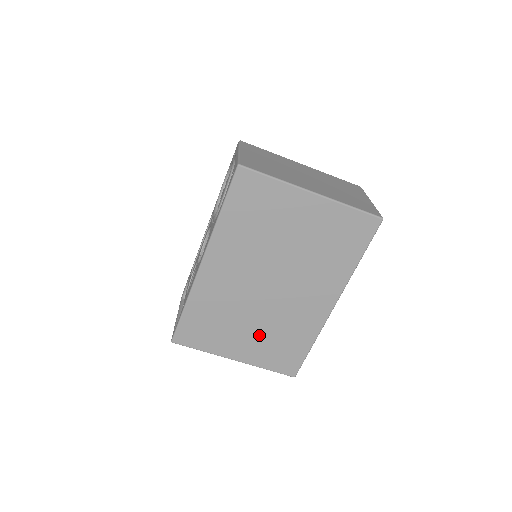
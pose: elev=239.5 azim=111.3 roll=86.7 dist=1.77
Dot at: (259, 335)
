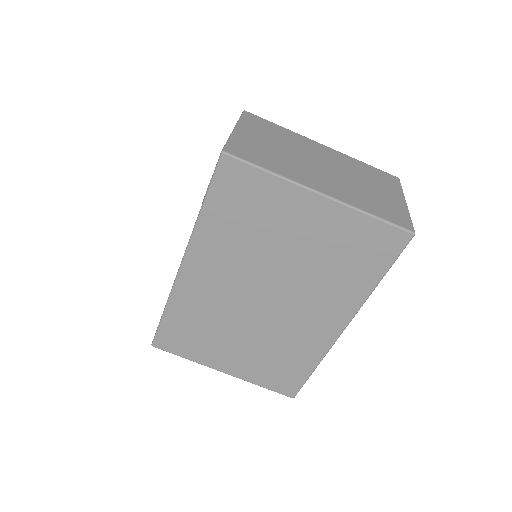
Dot at: (251, 350)
